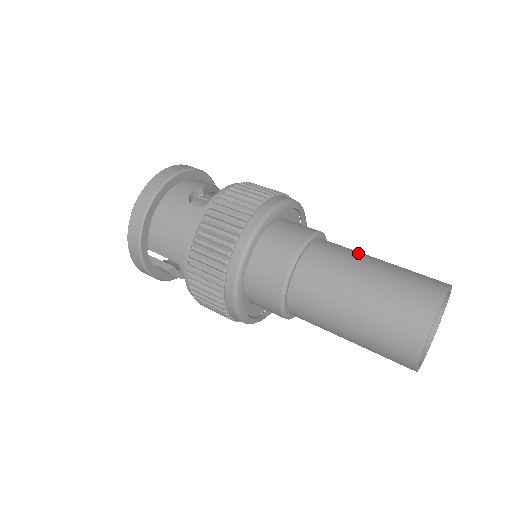
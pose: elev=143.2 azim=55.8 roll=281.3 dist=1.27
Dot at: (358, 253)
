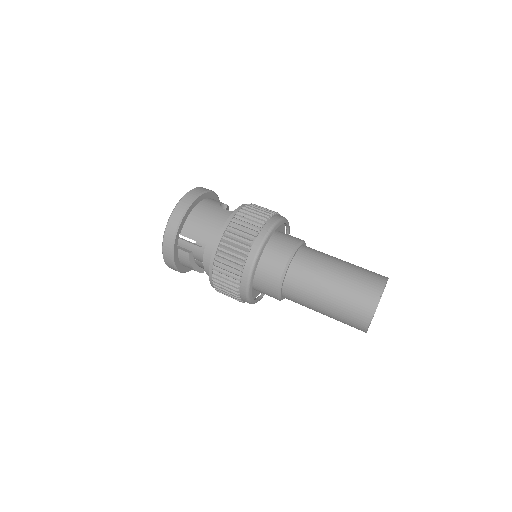
Dot at: occluded
